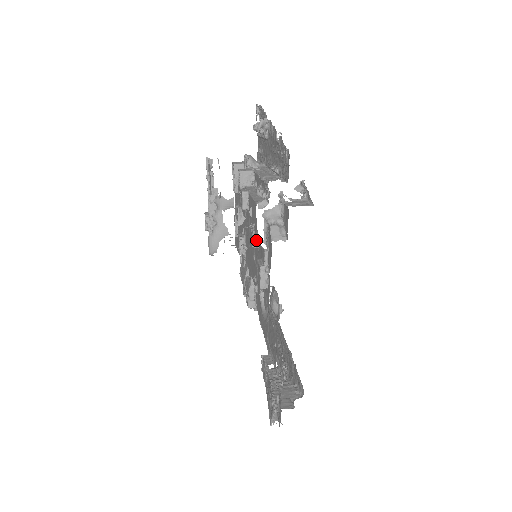
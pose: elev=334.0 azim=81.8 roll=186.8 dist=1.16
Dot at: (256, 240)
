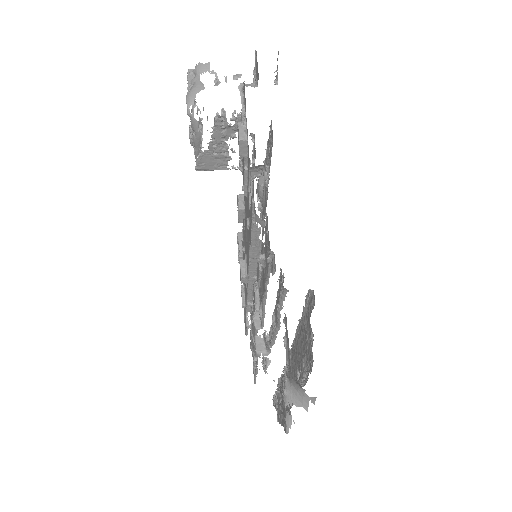
Dot at: occluded
